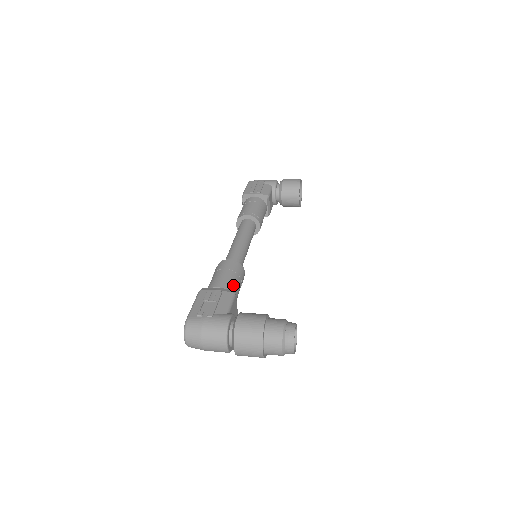
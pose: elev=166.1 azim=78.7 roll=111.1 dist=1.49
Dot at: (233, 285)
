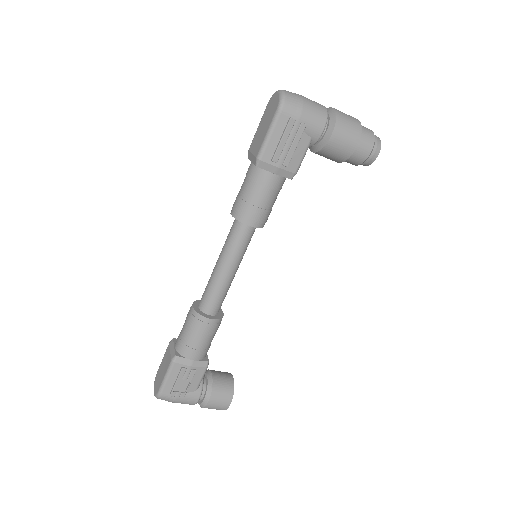
Dot at: occluded
